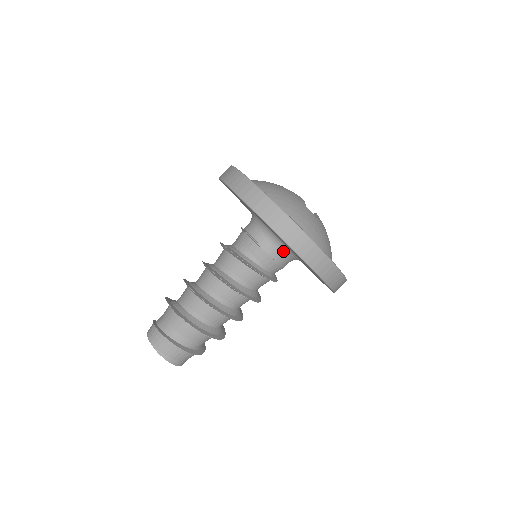
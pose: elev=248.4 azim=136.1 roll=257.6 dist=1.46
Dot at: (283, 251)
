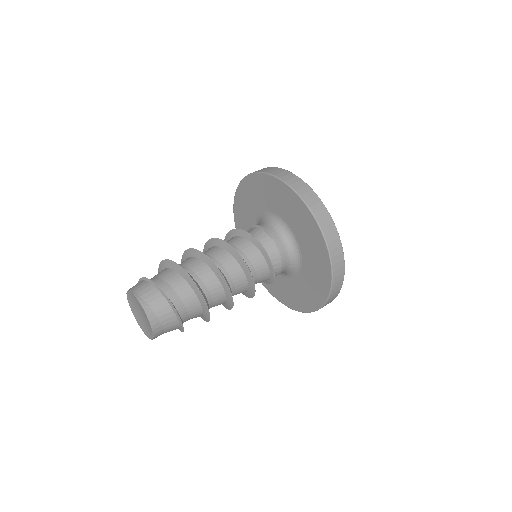
Dot at: (283, 235)
